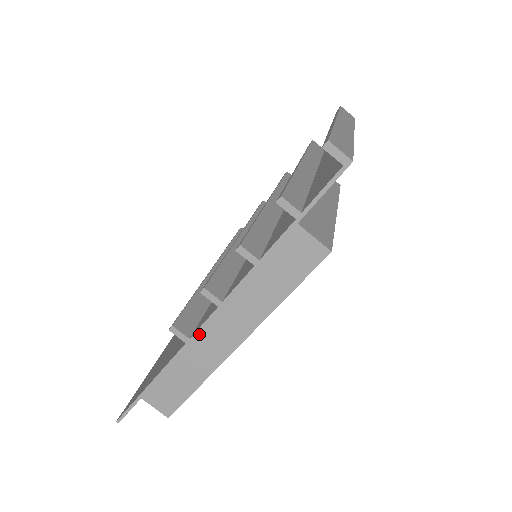
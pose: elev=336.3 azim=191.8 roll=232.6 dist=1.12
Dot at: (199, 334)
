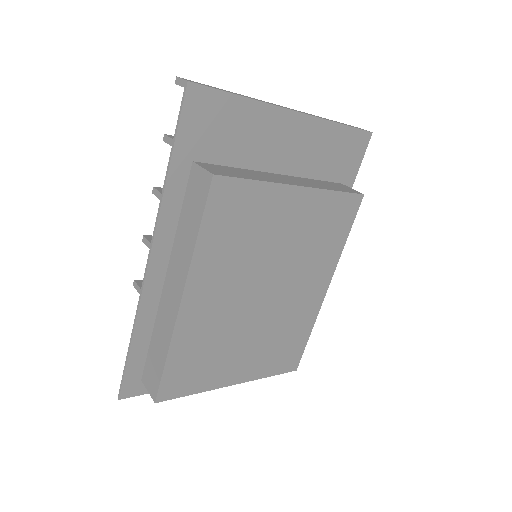
Dot at: (162, 297)
